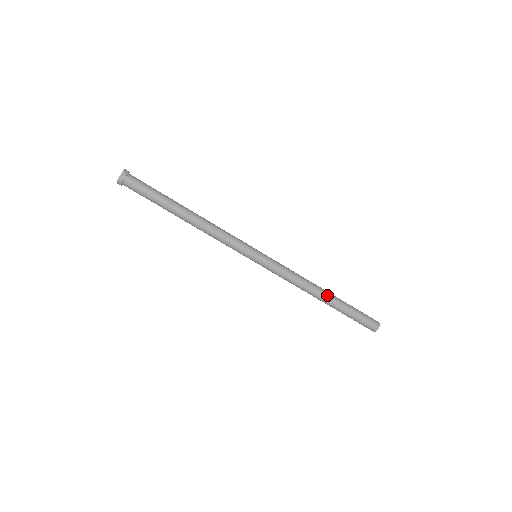
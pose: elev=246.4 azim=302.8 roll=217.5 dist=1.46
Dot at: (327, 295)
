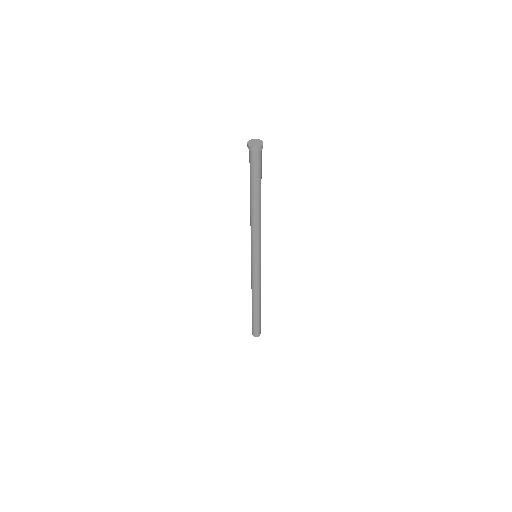
Dot at: (256, 305)
